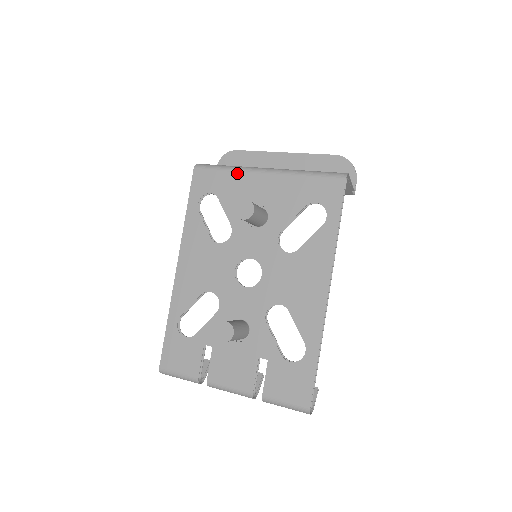
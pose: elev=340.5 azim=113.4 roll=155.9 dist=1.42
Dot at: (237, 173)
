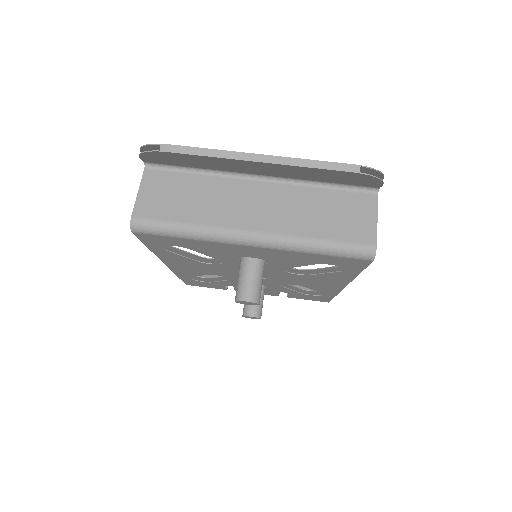
Dot at: (207, 242)
